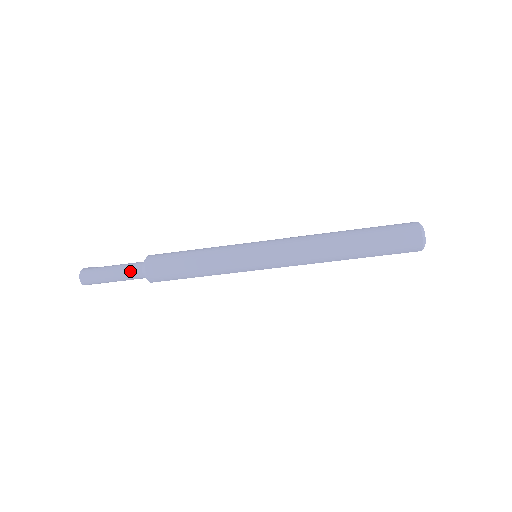
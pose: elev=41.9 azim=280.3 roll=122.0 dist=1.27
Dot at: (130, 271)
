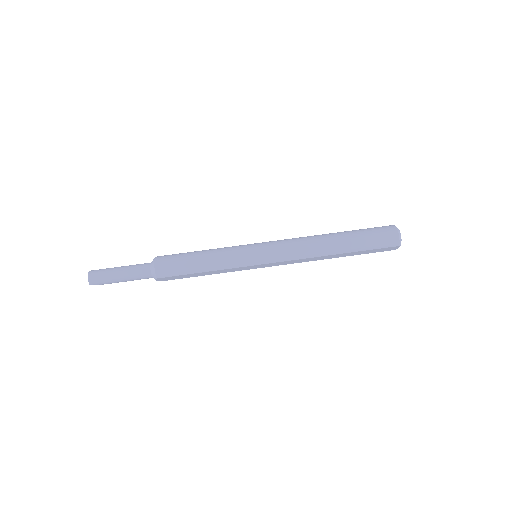
Dot at: (139, 267)
